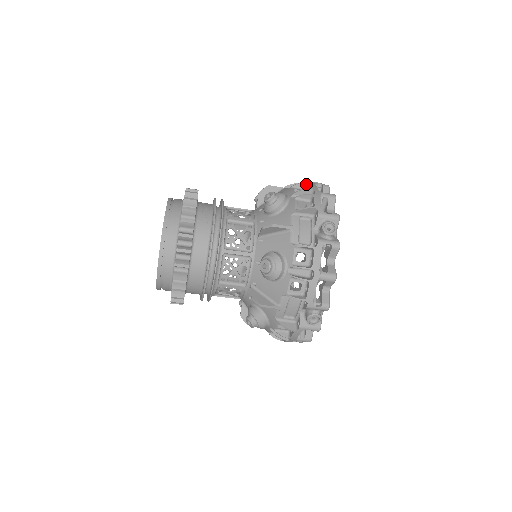
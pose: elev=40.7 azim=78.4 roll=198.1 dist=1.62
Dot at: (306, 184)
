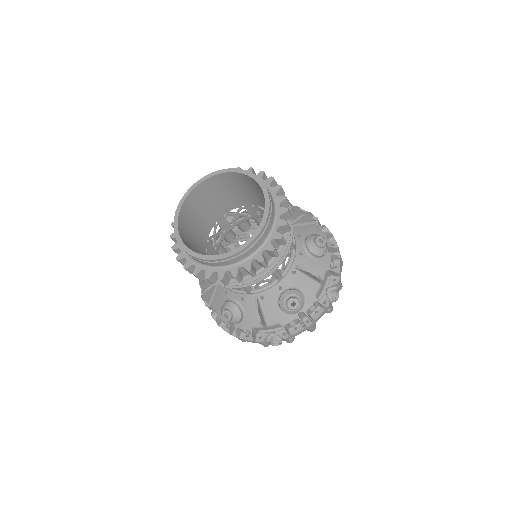
Dot at: (333, 237)
